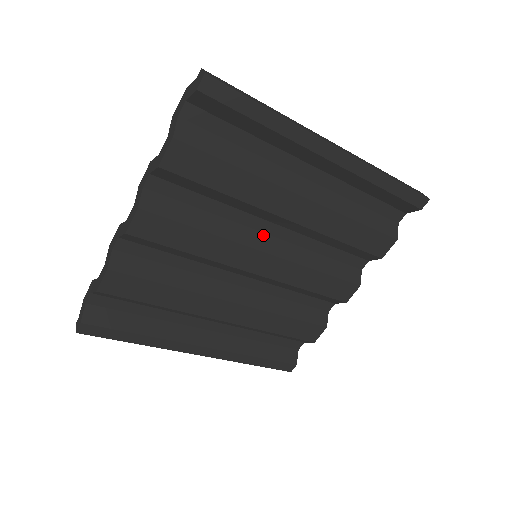
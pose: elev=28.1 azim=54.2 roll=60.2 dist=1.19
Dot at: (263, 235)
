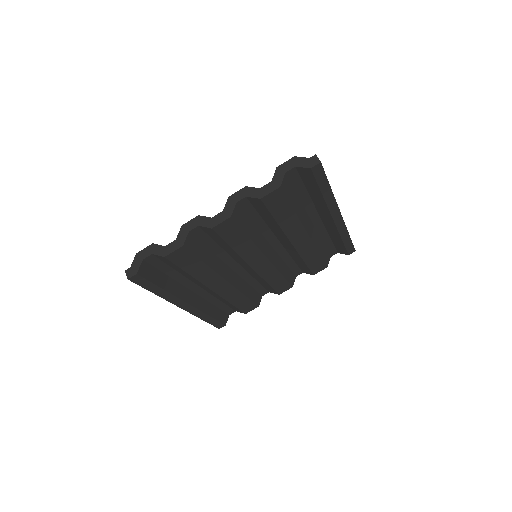
Dot at: (269, 246)
